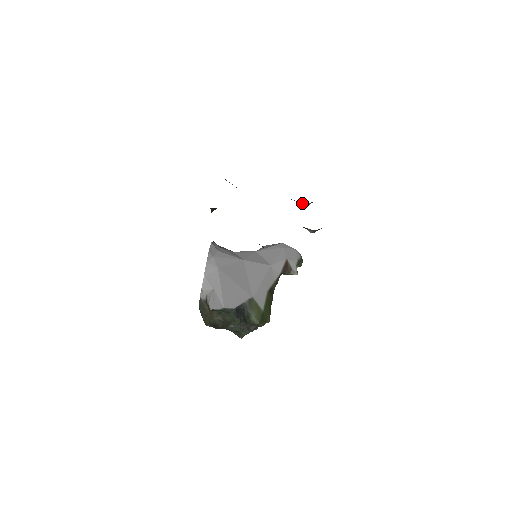
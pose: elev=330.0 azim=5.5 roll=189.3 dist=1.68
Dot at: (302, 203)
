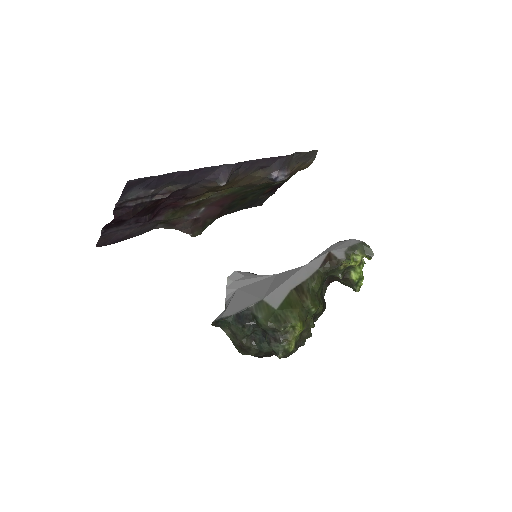
Dot at: (267, 177)
